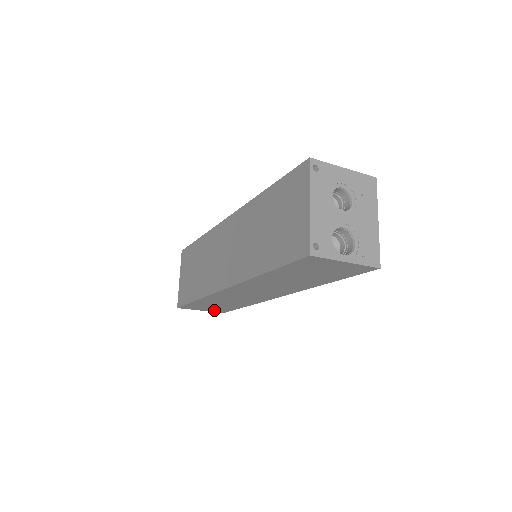
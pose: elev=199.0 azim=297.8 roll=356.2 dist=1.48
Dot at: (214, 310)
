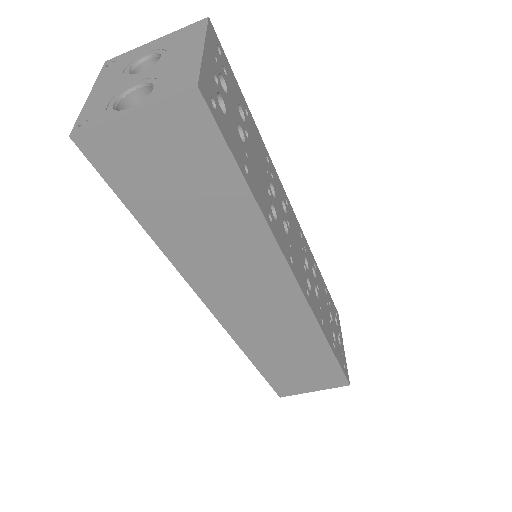
Dot at: (325, 383)
